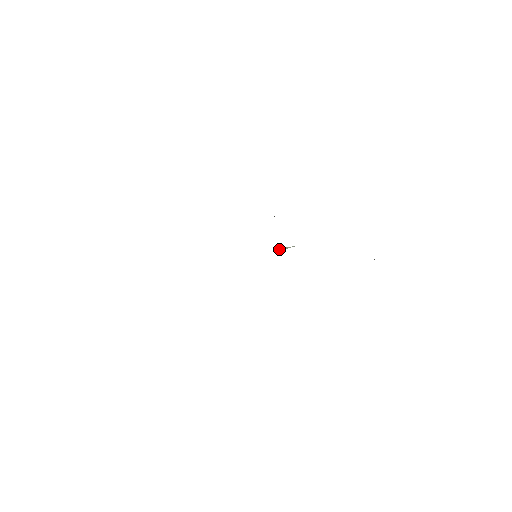
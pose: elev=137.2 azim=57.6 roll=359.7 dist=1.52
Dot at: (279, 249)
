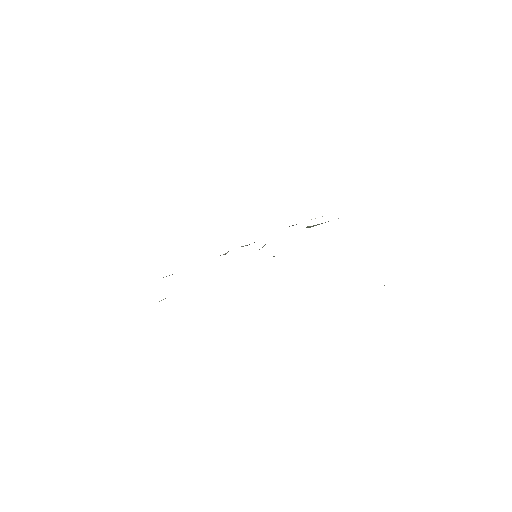
Dot at: occluded
